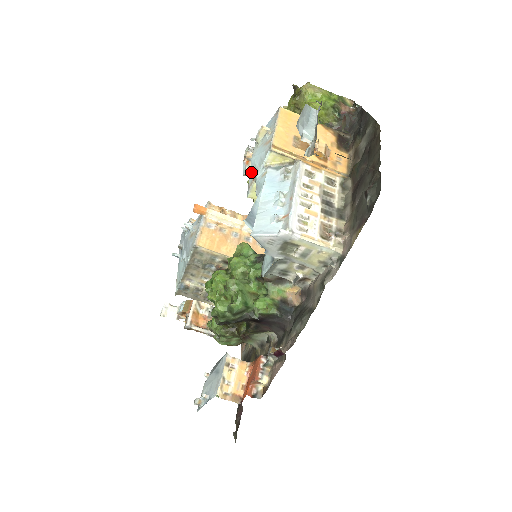
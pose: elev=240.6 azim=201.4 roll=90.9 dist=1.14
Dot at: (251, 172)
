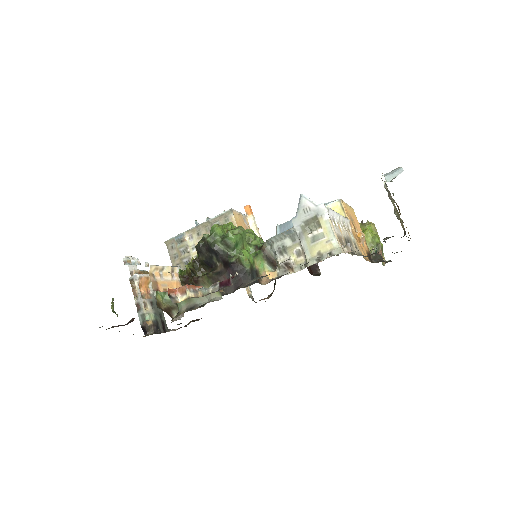
Dot at: occluded
